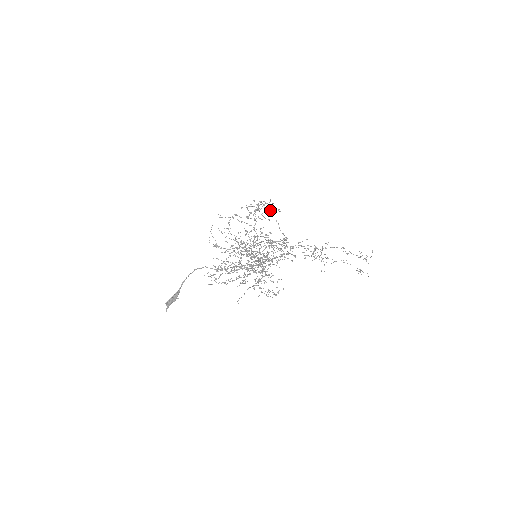
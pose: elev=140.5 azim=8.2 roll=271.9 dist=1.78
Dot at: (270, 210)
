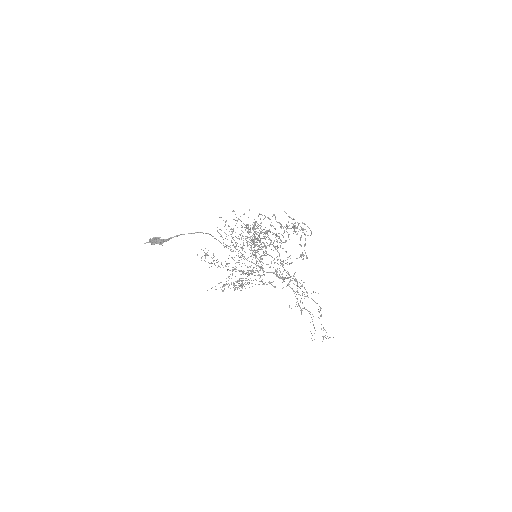
Dot at: (300, 254)
